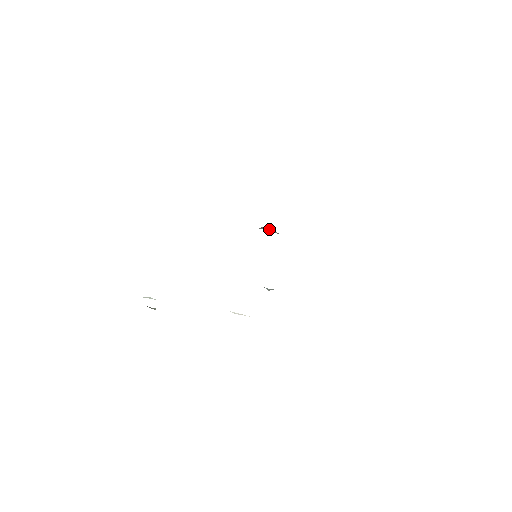
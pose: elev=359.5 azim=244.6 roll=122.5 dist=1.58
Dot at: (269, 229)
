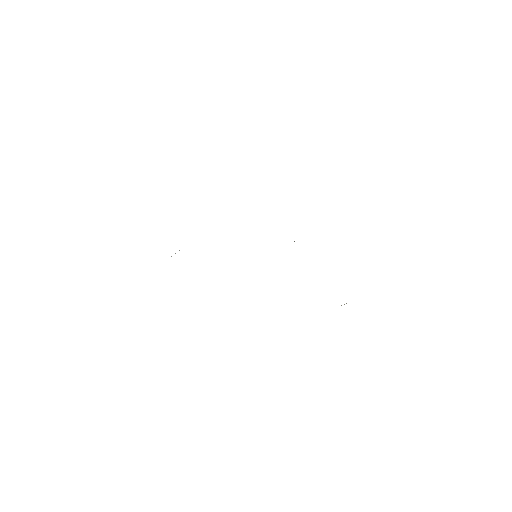
Dot at: occluded
